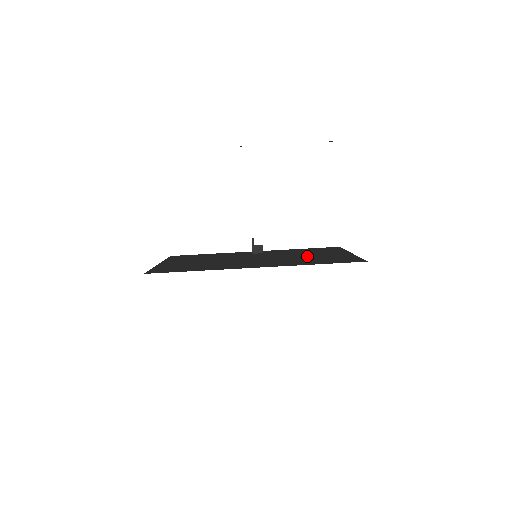
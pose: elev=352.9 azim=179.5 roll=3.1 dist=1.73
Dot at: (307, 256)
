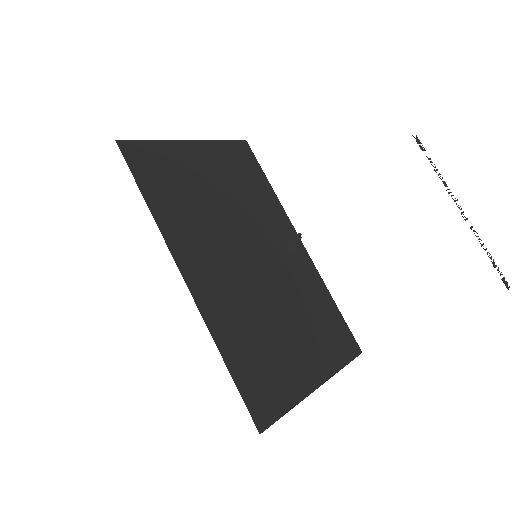
Dot at: (281, 327)
